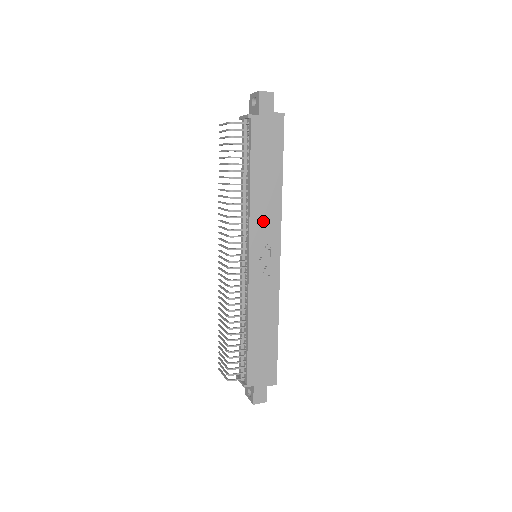
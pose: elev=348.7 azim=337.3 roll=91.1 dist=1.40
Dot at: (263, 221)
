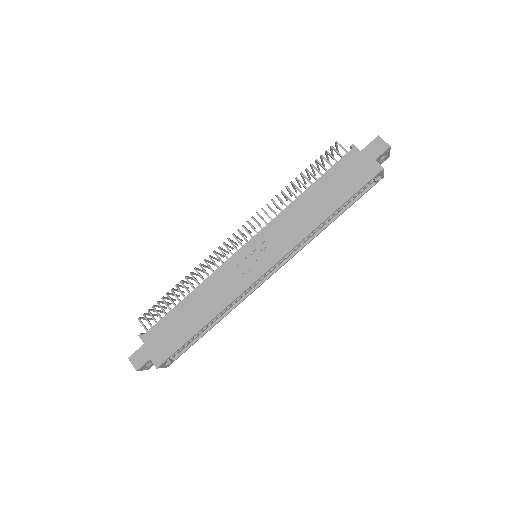
Dot at: (284, 229)
